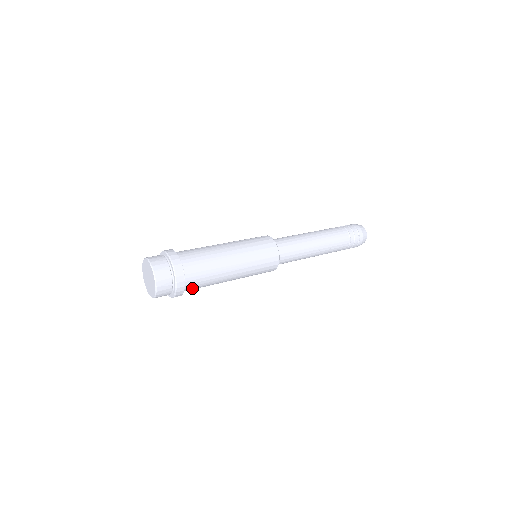
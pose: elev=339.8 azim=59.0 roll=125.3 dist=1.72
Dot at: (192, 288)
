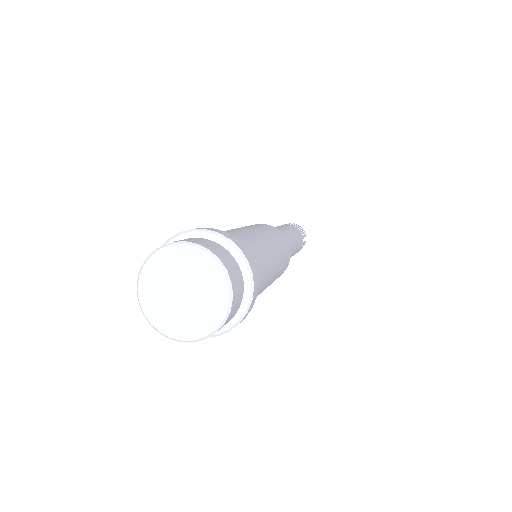
Dot at: occluded
